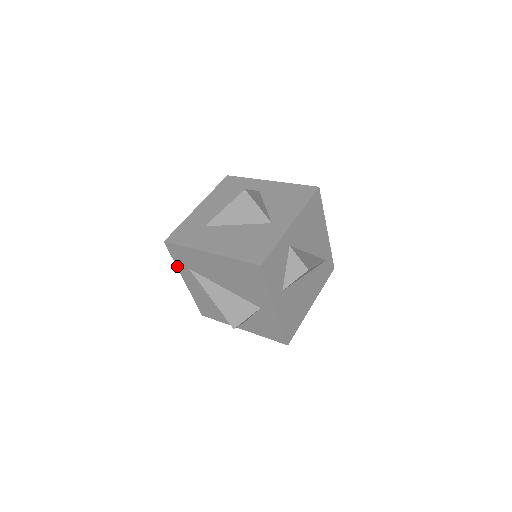
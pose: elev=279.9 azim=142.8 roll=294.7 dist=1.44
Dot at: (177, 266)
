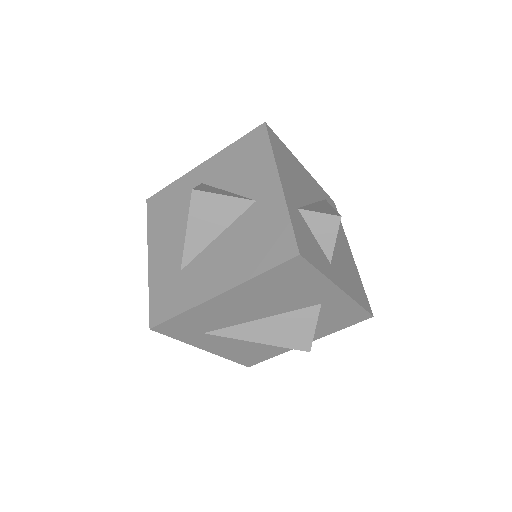
Dot at: (185, 342)
